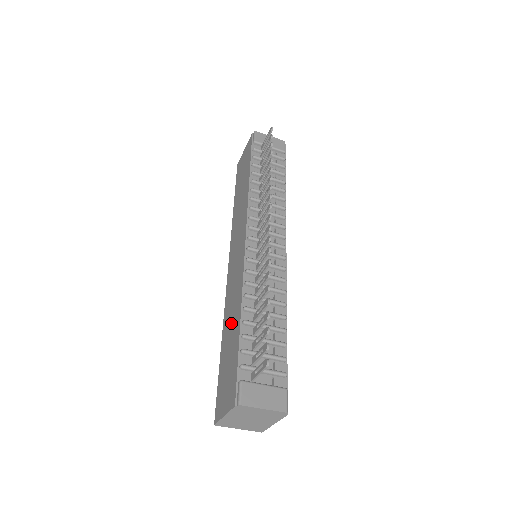
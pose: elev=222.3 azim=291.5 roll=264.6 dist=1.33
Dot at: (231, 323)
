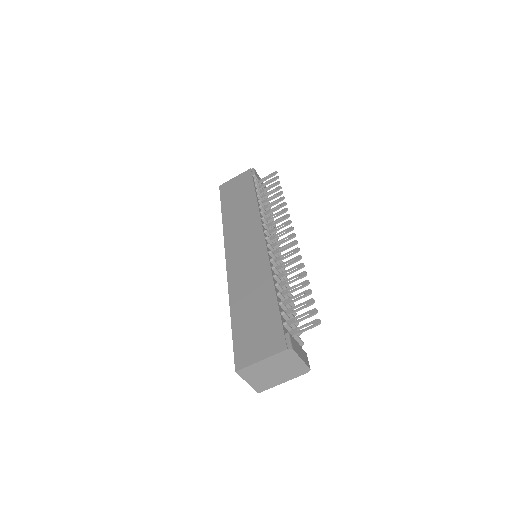
Dot at: (253, 294)
